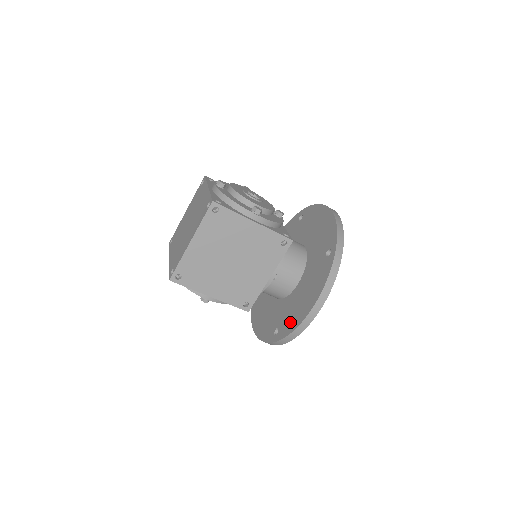
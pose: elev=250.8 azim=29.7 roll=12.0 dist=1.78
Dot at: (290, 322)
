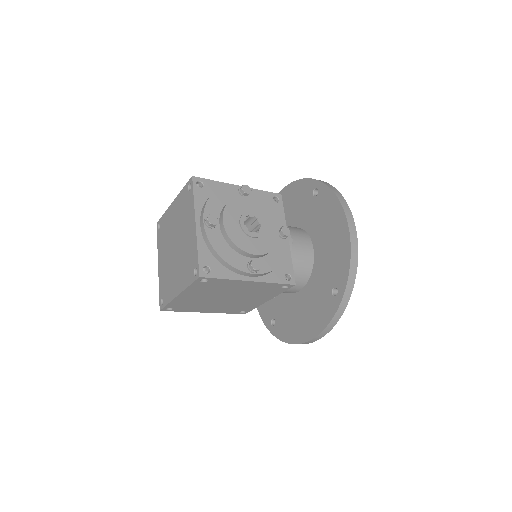
Dot at: (286, 330)
